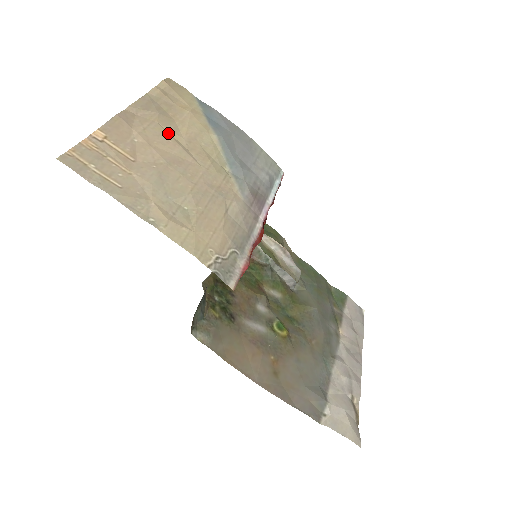
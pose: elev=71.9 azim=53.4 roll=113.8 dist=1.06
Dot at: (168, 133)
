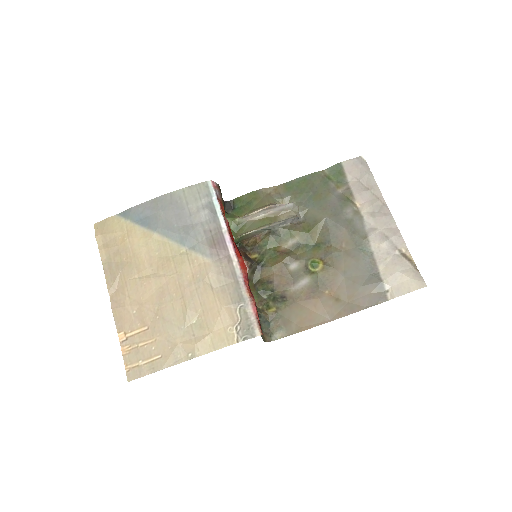
Dot at: (138, 279)
